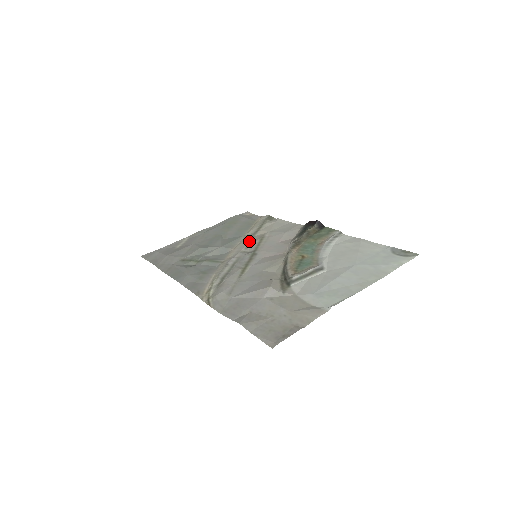
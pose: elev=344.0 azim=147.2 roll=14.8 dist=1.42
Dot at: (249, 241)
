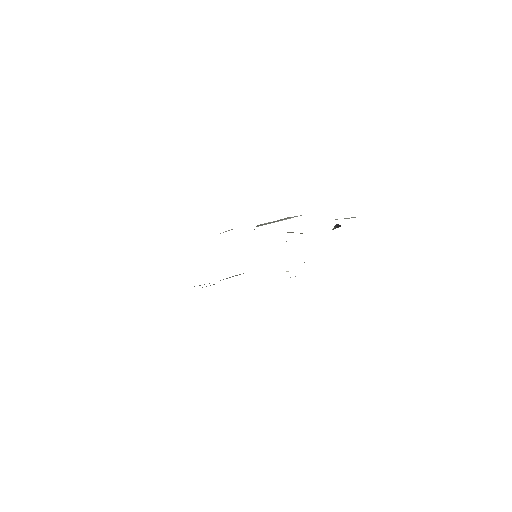
Dot at: occluded
